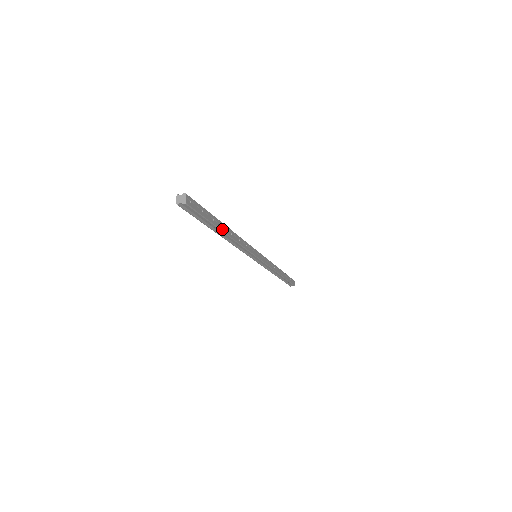
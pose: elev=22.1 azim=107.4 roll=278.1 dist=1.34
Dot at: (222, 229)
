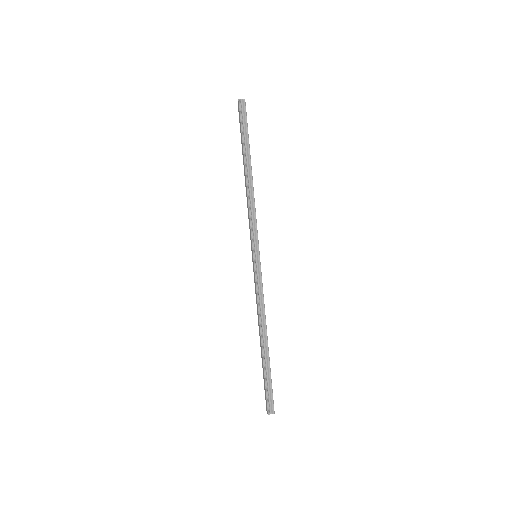
Dot at: (268, 351)
